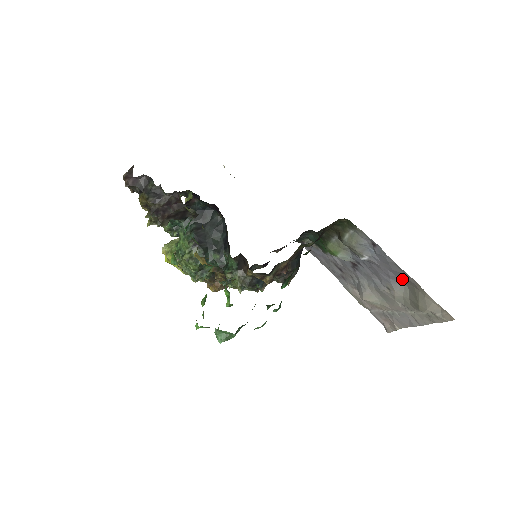
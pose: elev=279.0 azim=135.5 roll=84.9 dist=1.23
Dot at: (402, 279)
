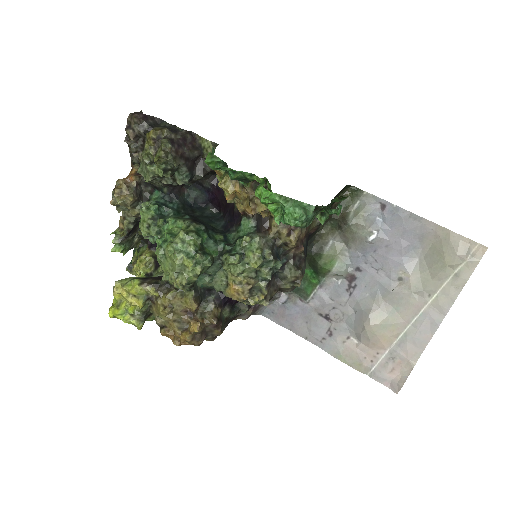
Dot at: (417, 244)
